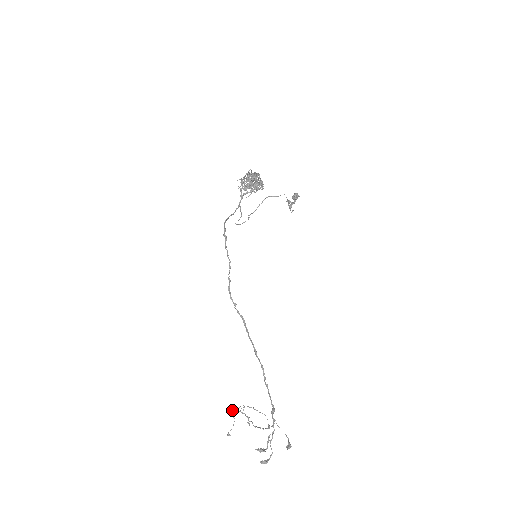
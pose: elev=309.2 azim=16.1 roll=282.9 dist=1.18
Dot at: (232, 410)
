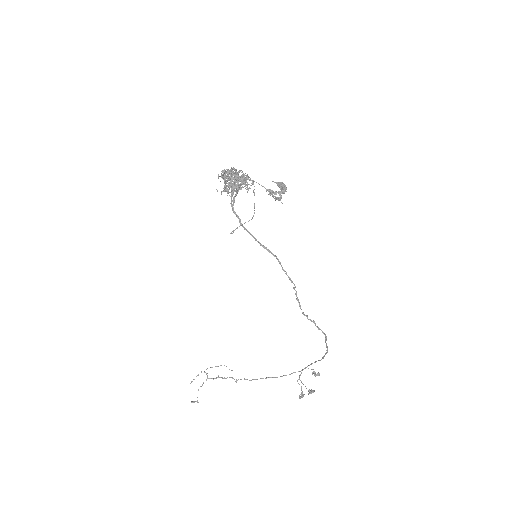
Dot at: occluded
